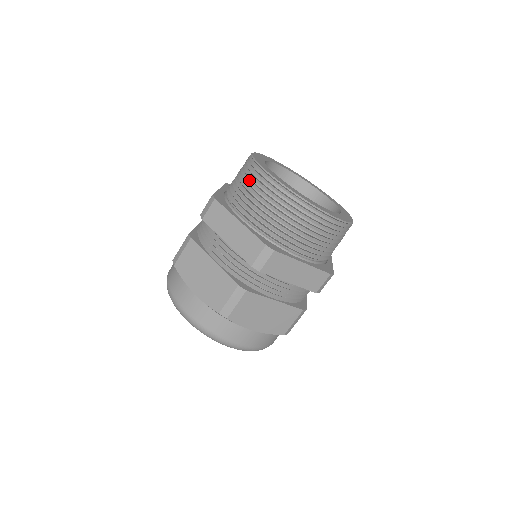
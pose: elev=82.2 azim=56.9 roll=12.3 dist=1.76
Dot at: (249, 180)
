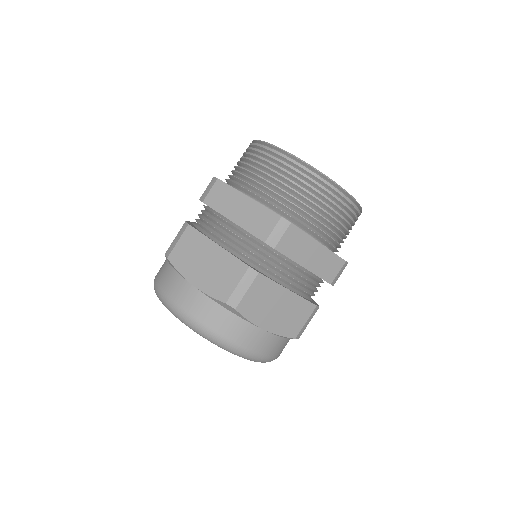
Dot at: (255, 159)
